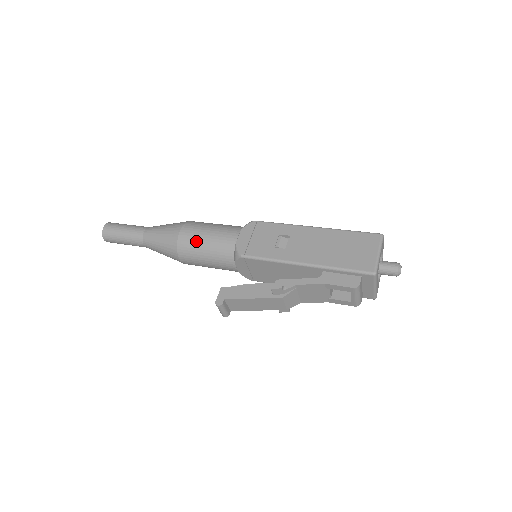
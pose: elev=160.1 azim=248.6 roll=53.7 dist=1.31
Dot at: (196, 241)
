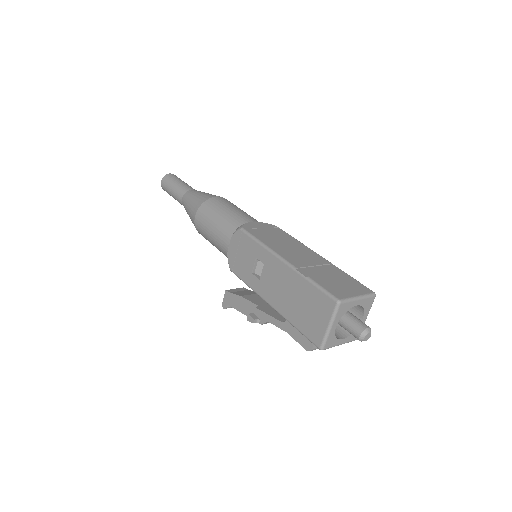
Dot at: (205, 235)
